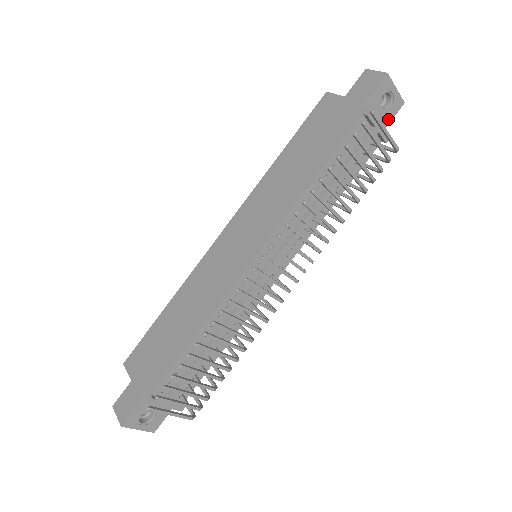
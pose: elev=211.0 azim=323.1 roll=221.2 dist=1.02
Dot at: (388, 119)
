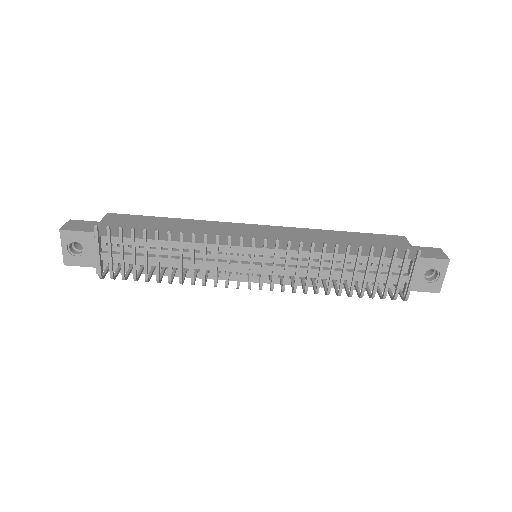
Dot at: (420, 288)
